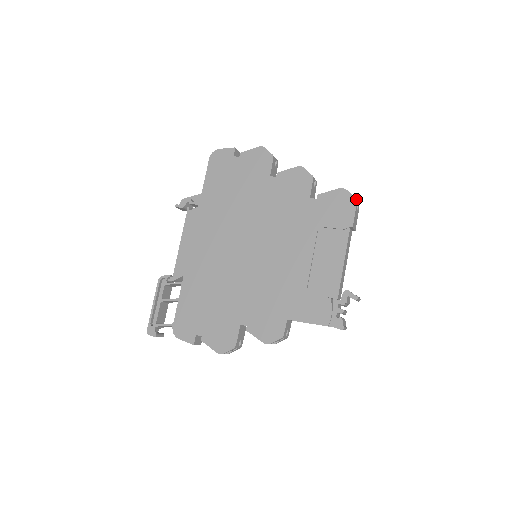
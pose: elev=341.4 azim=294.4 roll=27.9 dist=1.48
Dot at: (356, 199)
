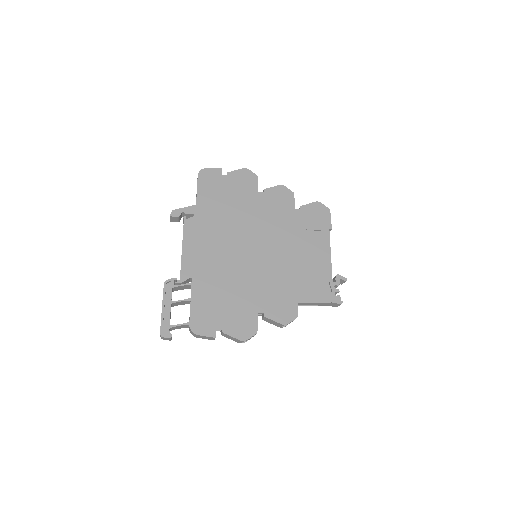
Dot at: occluded
